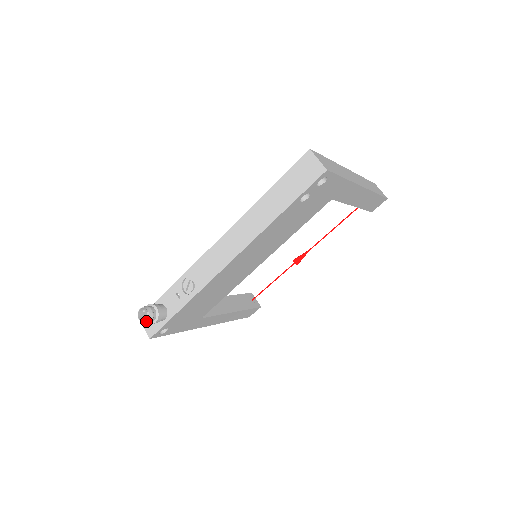
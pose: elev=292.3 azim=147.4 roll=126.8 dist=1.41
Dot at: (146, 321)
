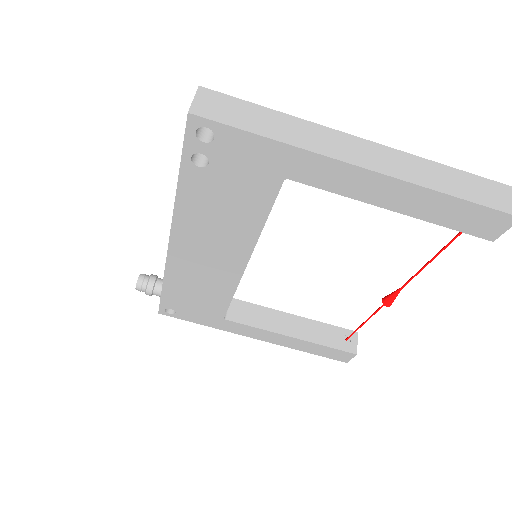
Dot at: occluded
